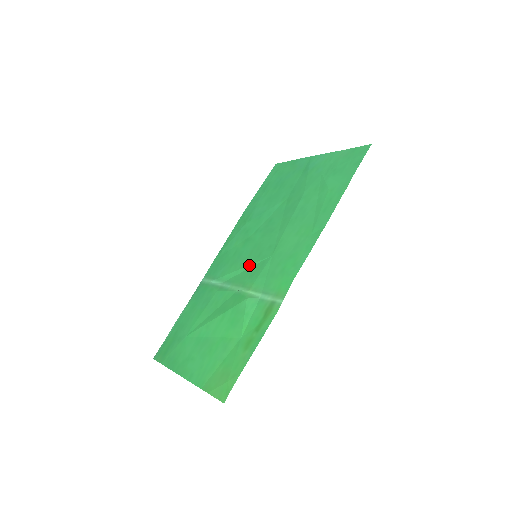
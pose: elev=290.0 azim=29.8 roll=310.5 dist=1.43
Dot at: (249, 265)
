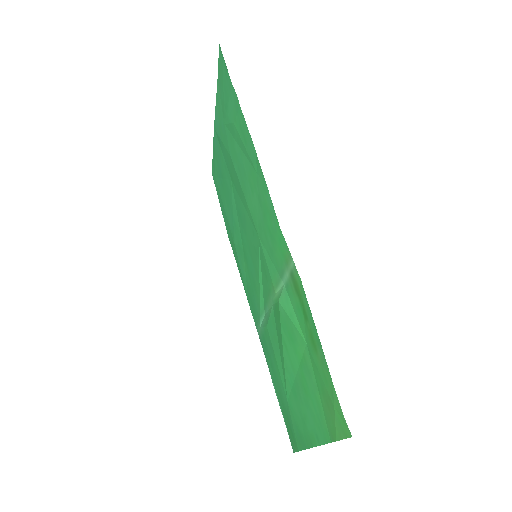
Dot at: (259, 271)
